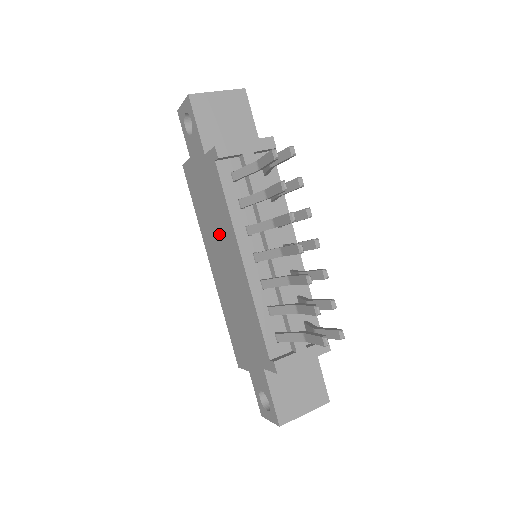
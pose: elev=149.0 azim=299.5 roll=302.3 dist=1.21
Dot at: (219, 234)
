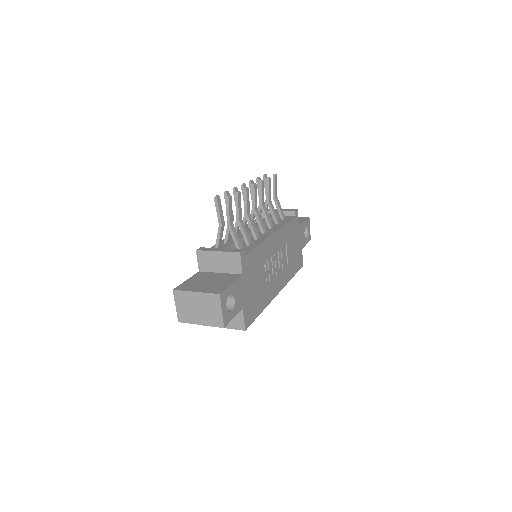
Dot at: occluded
